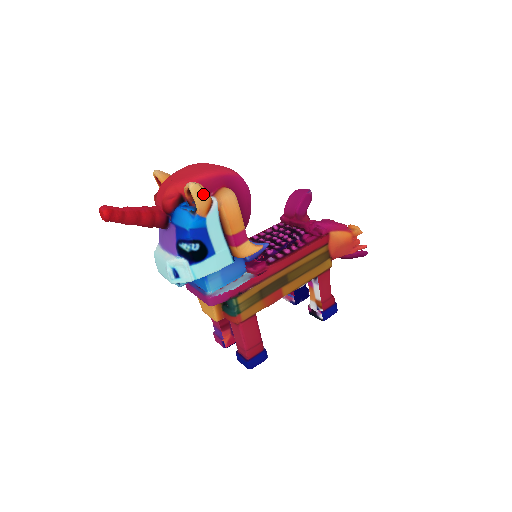
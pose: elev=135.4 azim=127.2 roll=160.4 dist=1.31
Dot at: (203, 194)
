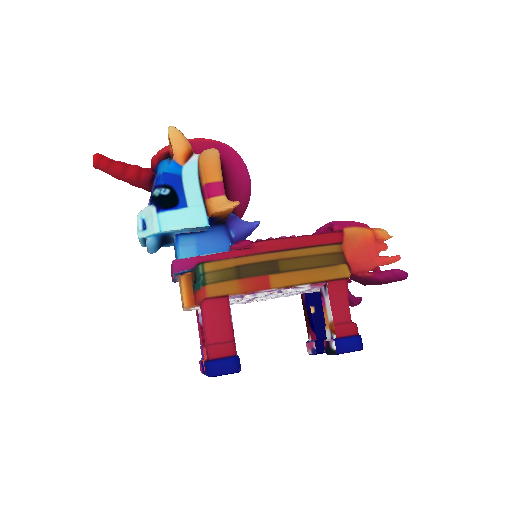
Dot at: (180, 138)
